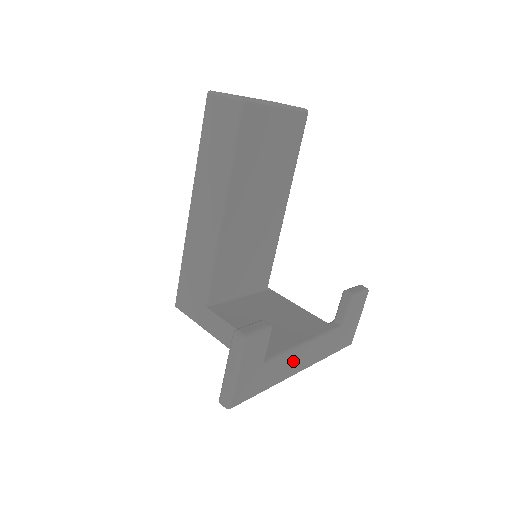
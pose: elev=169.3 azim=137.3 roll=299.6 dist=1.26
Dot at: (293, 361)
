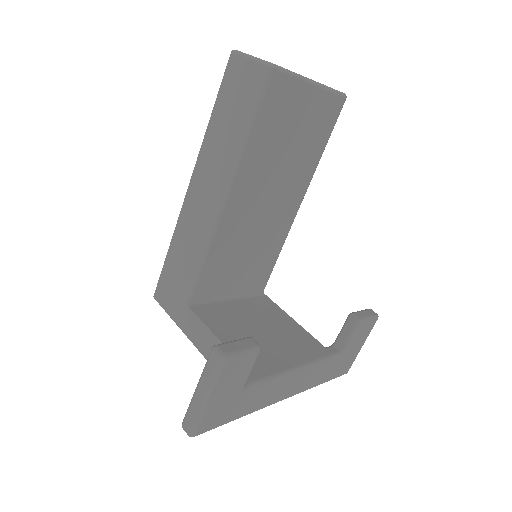
Dot at: (278, 388)
